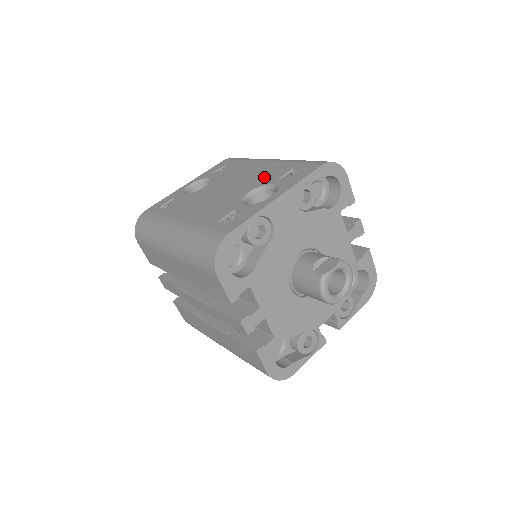
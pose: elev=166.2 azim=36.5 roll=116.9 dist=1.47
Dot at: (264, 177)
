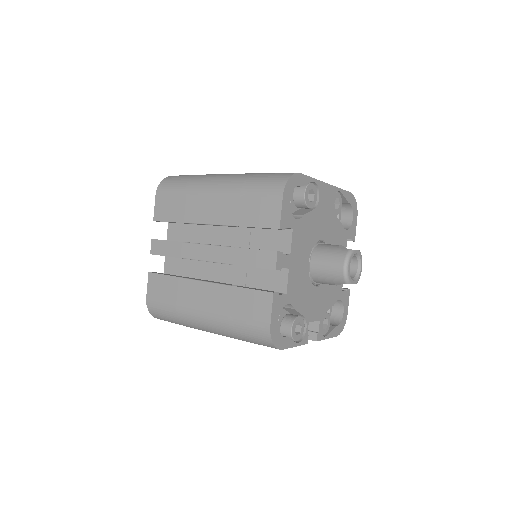
Dot at: occluded
